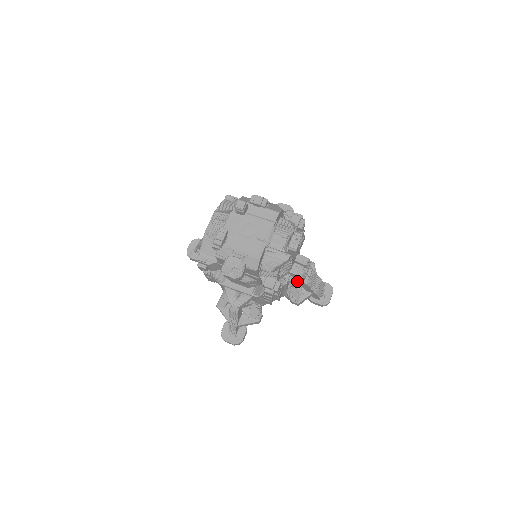
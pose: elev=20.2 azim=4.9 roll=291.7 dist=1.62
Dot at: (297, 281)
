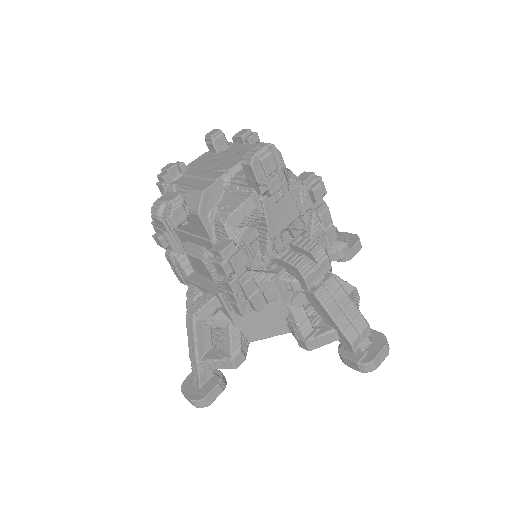
Dot at: (300, 288)
